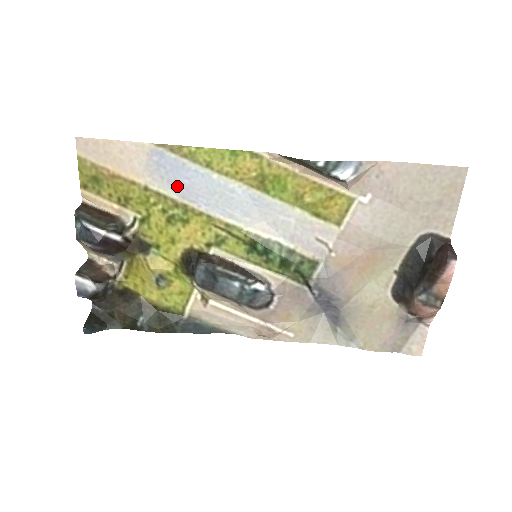
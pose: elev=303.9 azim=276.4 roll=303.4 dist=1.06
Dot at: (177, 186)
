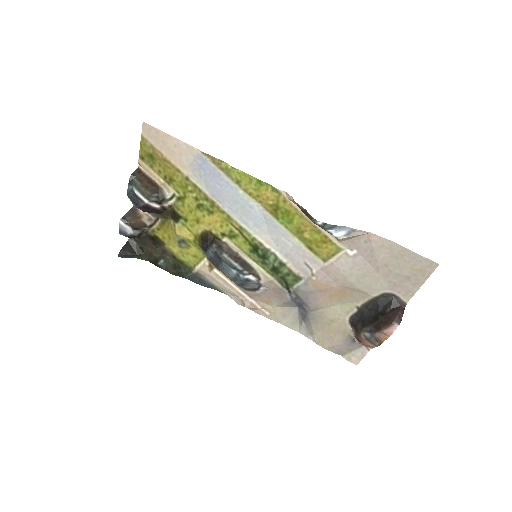
Dot at: (211, 187)
